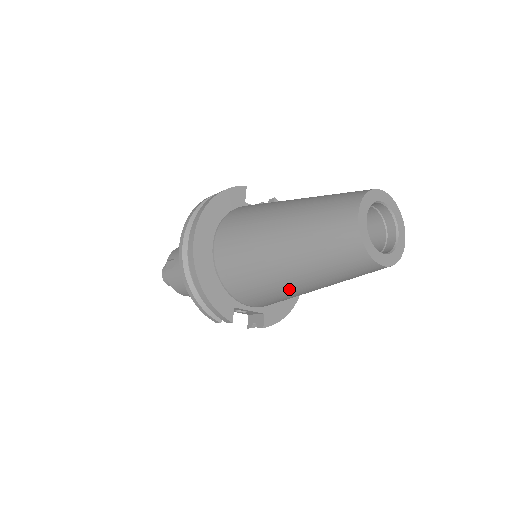
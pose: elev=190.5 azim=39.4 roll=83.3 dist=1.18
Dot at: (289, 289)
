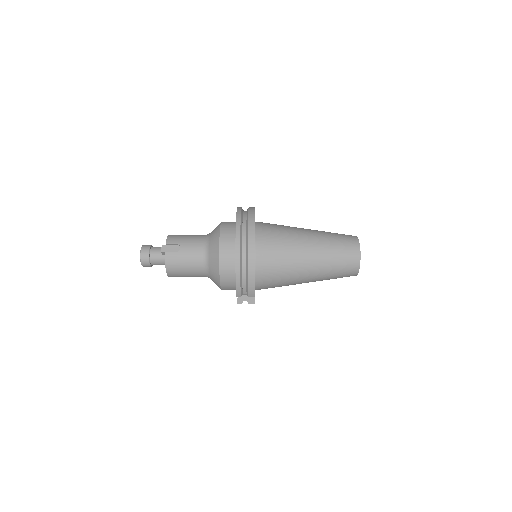
Dot at: (299, 280)
